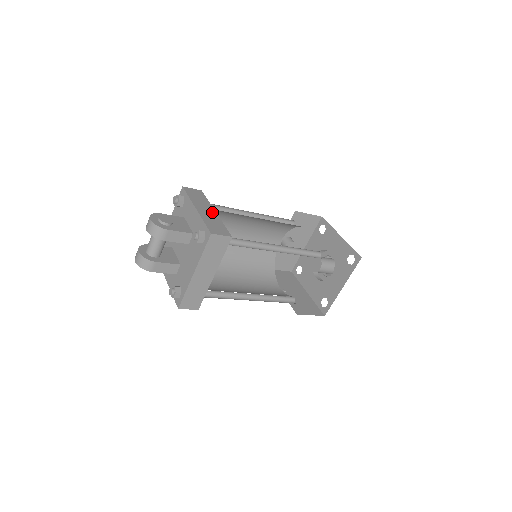
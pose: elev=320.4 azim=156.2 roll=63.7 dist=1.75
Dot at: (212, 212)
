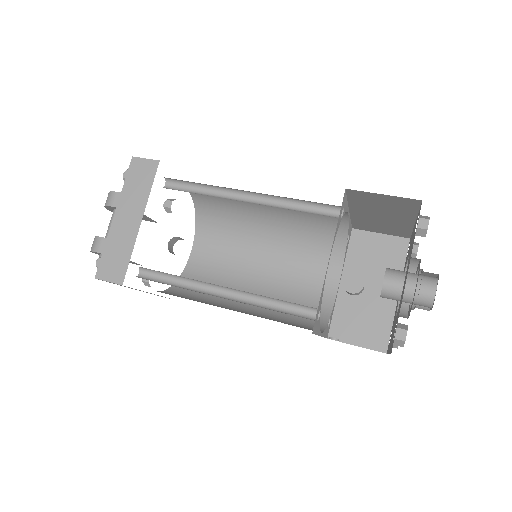
Dot at: occluded
